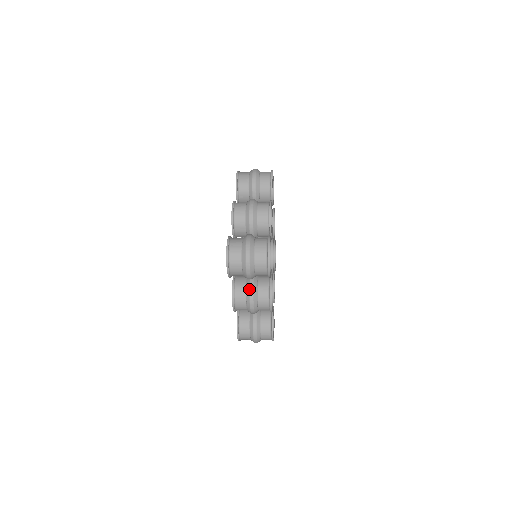
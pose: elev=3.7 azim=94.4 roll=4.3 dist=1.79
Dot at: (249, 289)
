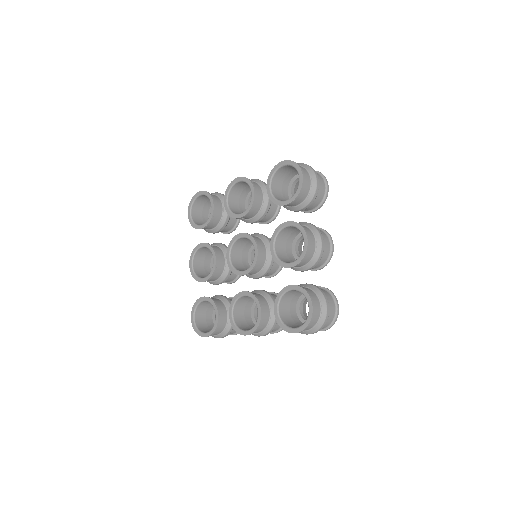
Dot at: (309, 223)
